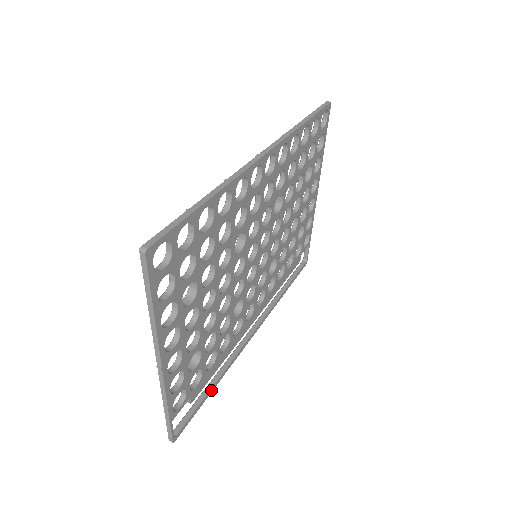
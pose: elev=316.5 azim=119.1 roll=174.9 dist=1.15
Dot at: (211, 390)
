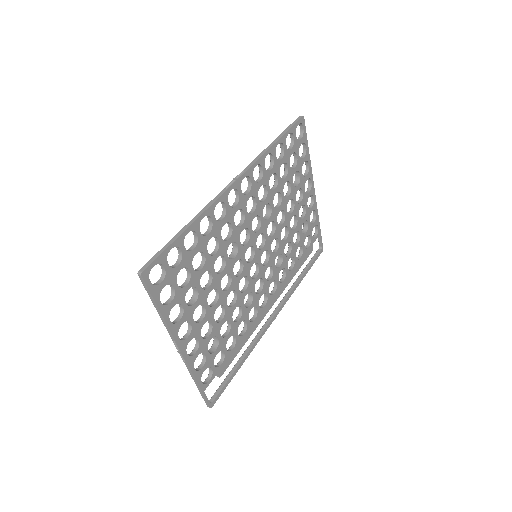
Dot at: (239, 366)
